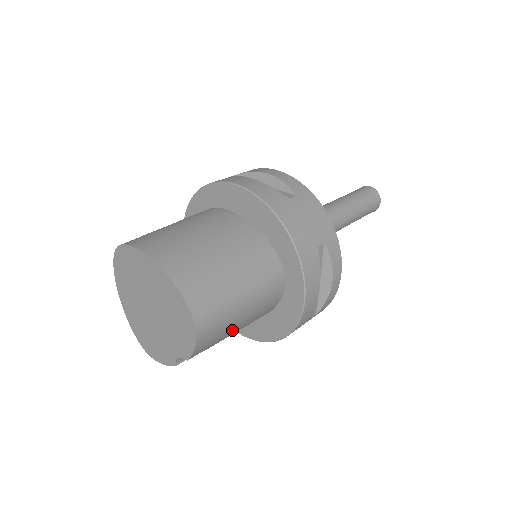
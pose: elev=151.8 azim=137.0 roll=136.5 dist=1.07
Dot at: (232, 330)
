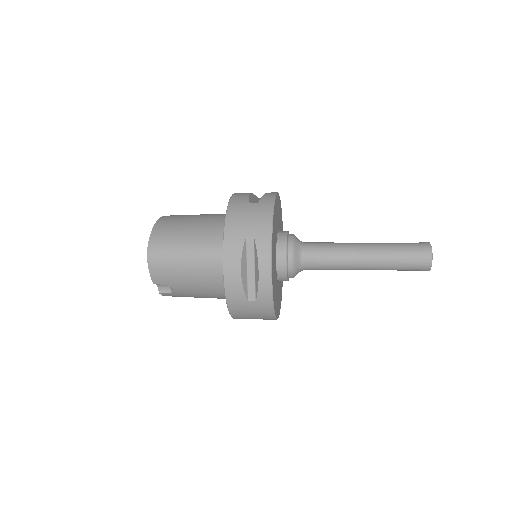
Dot at: (183, 278)
